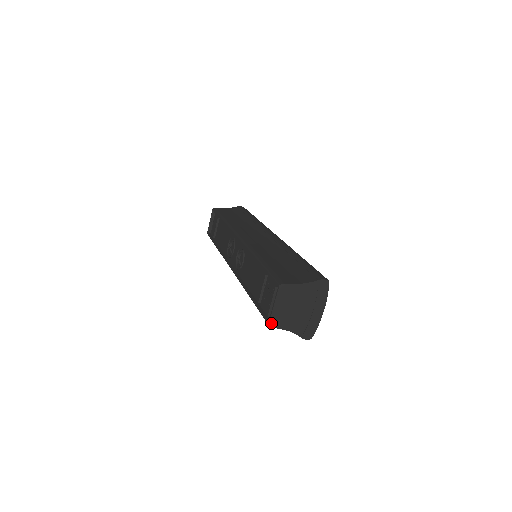
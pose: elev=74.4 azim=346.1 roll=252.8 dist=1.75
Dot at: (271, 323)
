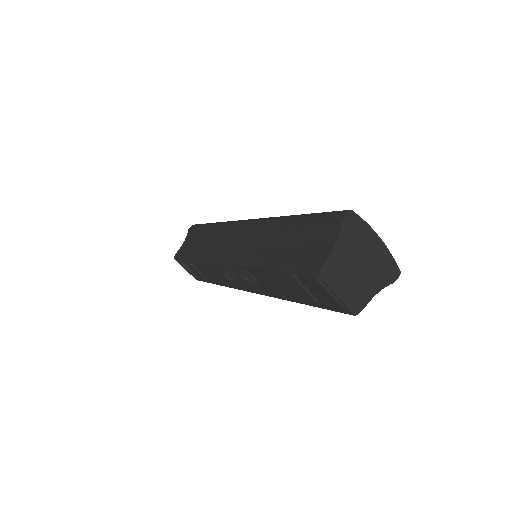
Dot at: (354, 311)
